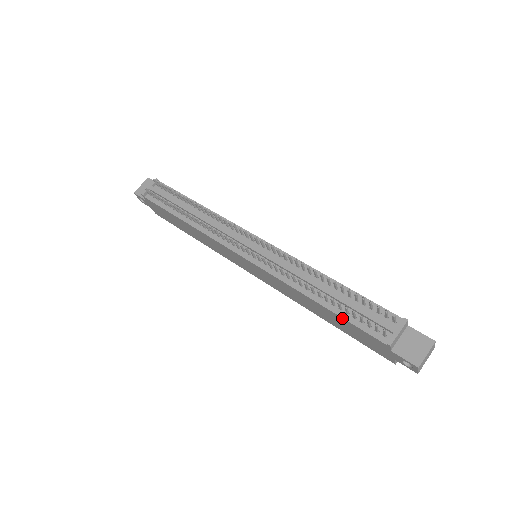
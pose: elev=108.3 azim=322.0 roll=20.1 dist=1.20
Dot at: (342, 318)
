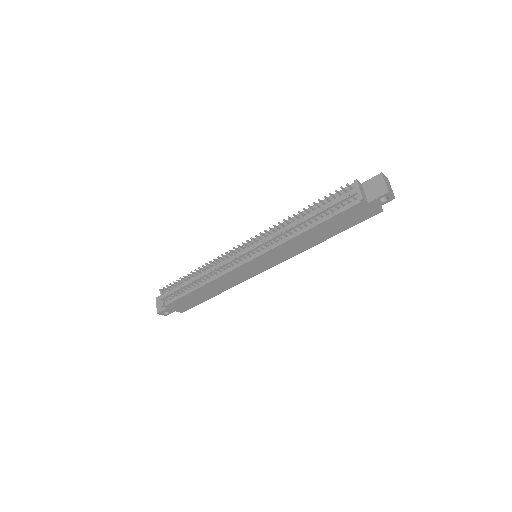
Dot at: (328, 220)
